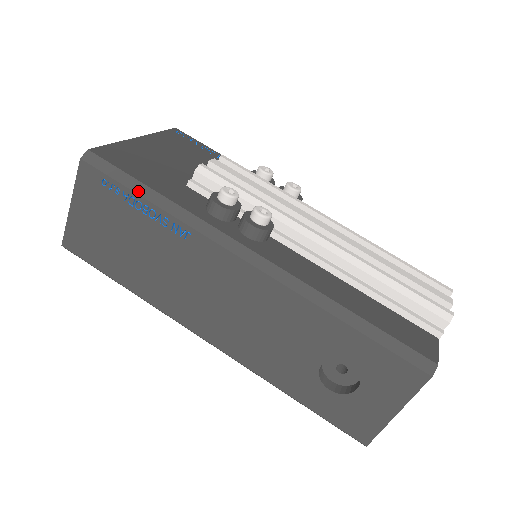
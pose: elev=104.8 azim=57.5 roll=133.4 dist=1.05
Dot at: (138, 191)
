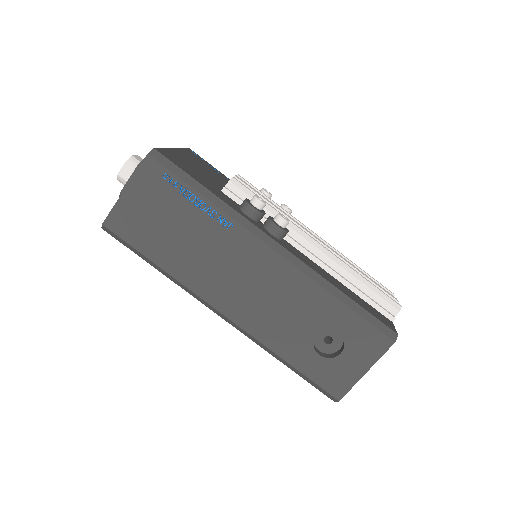
Dot at: (194, 187)
